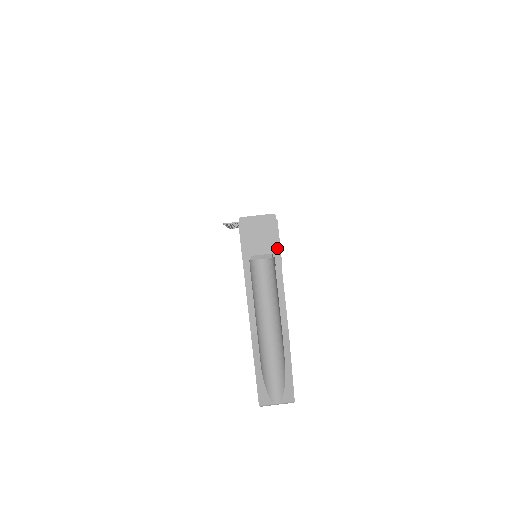
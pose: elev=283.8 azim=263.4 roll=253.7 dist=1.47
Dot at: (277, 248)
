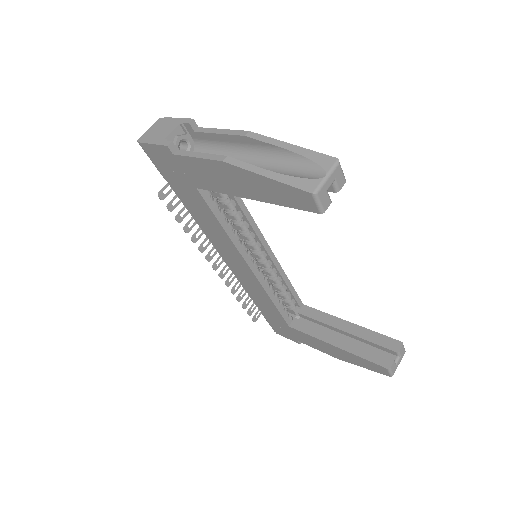
Dot at: (179, 120)
